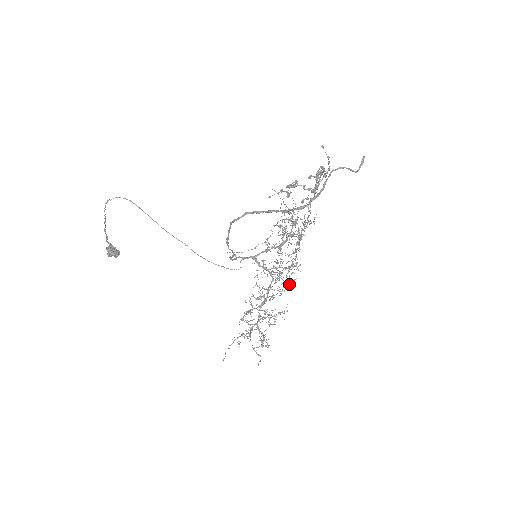
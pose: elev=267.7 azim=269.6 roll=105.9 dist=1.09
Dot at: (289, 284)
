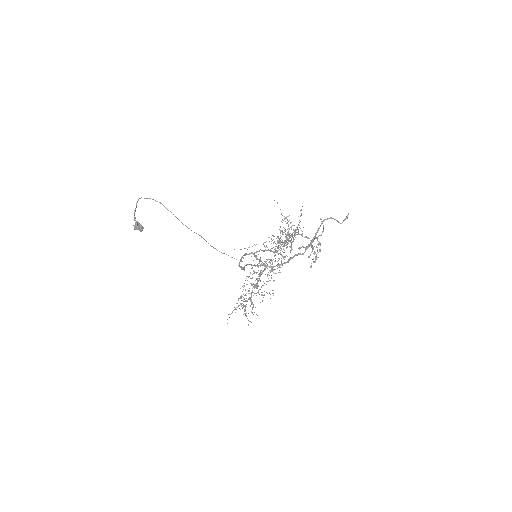
Dot at: occluded
